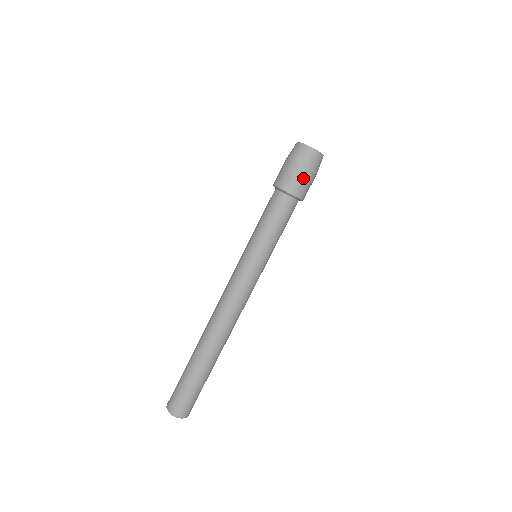
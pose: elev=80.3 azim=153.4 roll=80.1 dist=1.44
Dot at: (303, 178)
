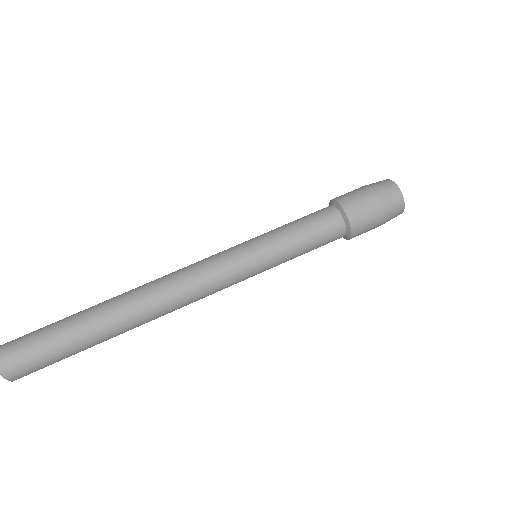
Dot at: (366, 201)
